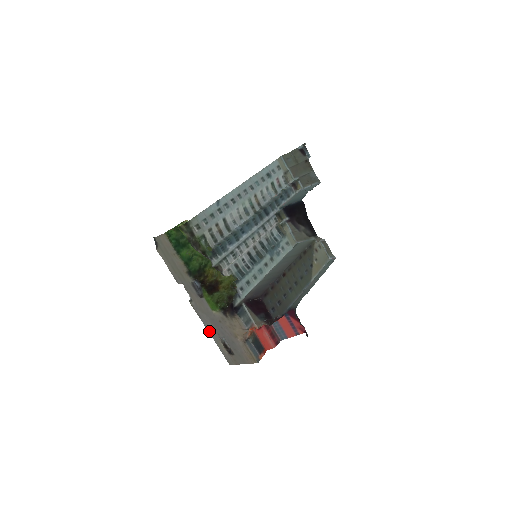
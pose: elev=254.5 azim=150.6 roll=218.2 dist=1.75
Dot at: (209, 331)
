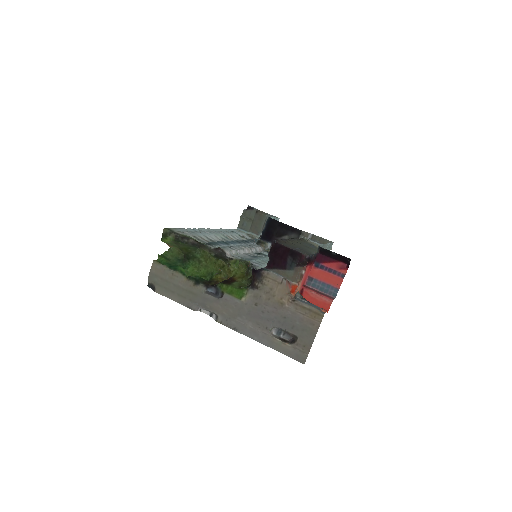
Dot at: (256, 339)
